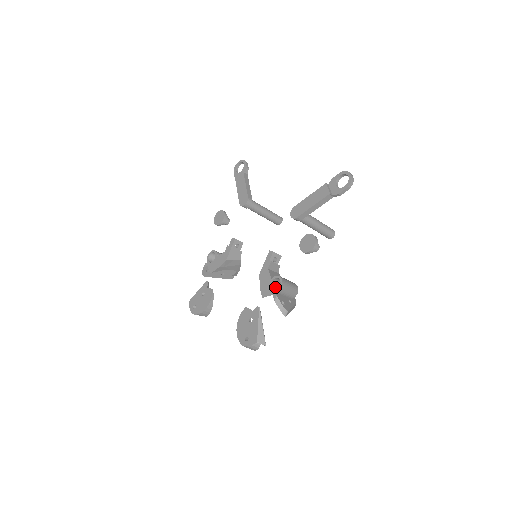
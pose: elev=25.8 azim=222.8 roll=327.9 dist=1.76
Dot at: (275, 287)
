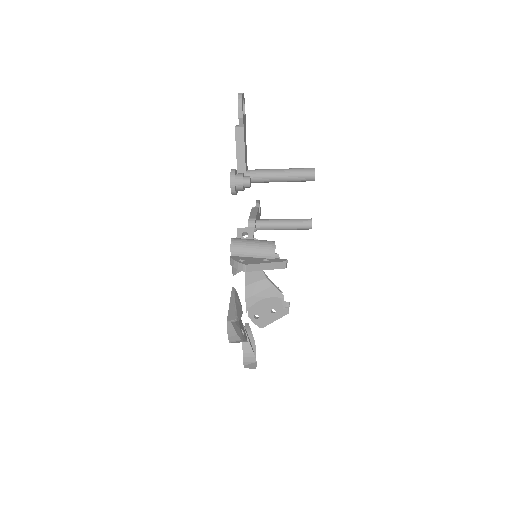
Dot at: occluded
